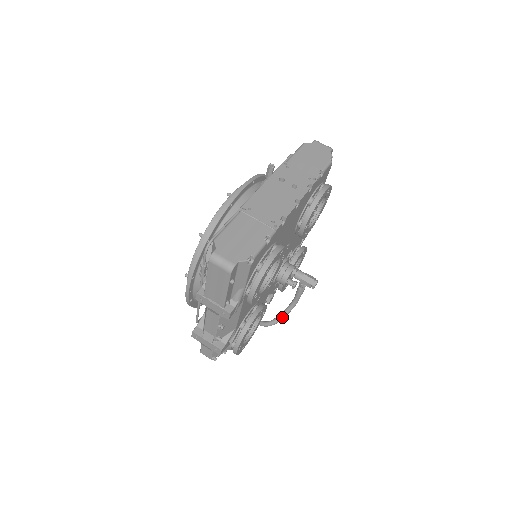
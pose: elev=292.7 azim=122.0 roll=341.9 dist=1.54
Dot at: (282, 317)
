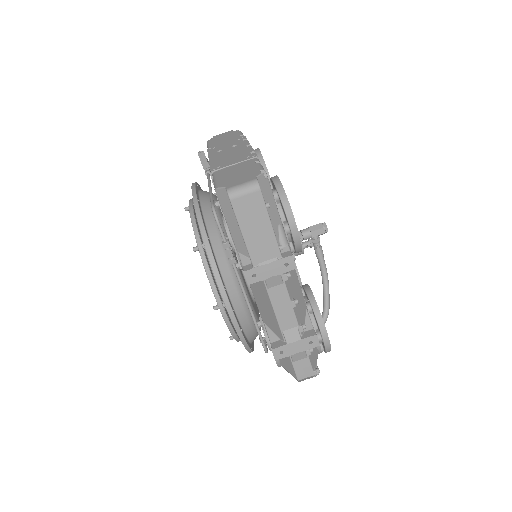
Dot at: (328, 299)
